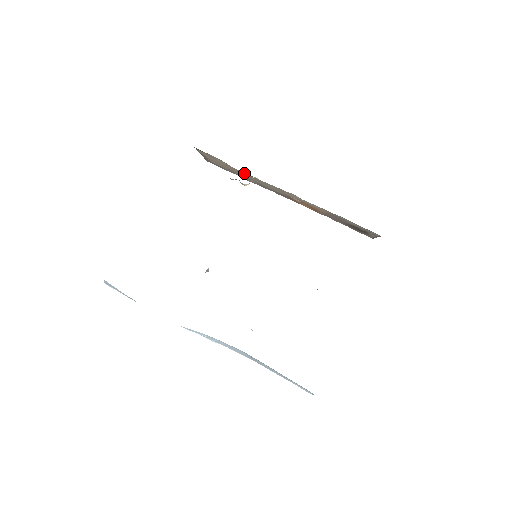
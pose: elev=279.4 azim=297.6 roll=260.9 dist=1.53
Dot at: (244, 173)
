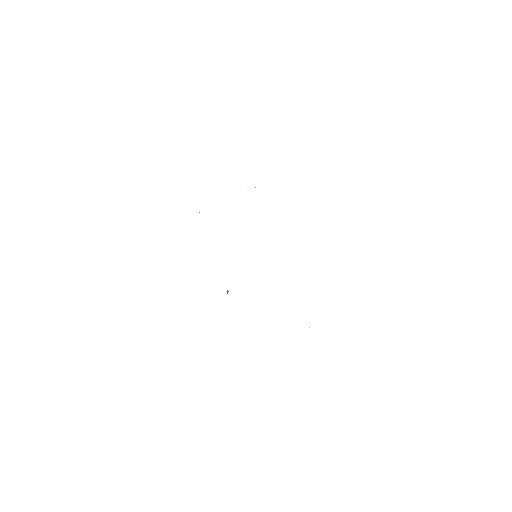
Dot at: occluded
